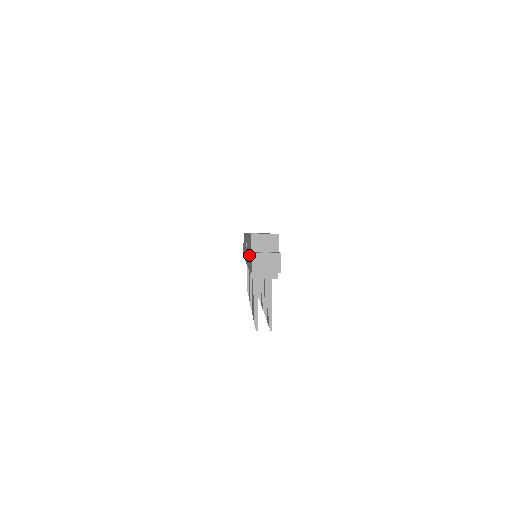
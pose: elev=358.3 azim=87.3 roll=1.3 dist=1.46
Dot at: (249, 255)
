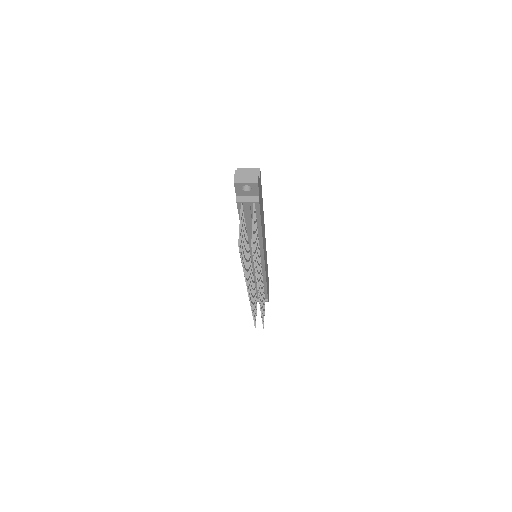
Dot at: occluded
